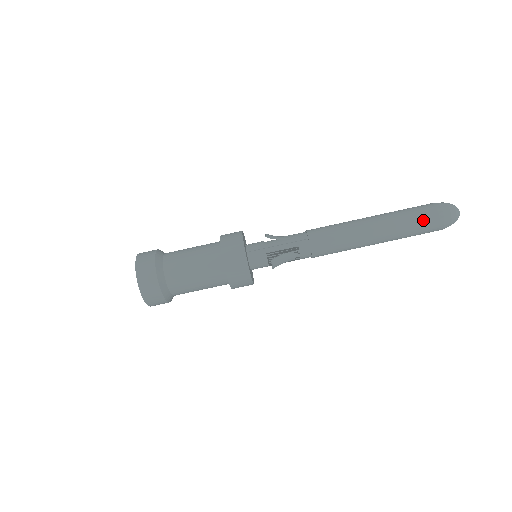
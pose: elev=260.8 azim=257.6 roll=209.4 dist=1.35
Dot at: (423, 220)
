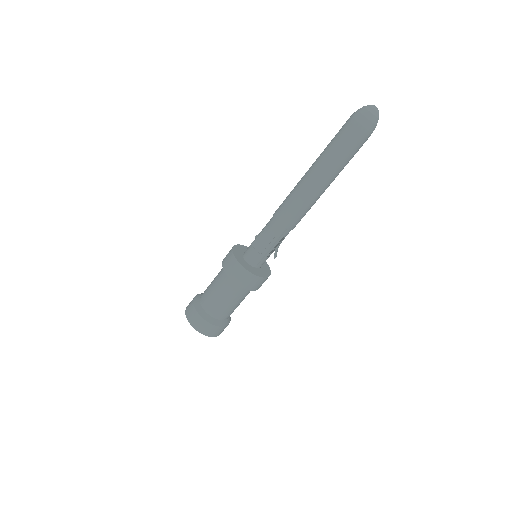
Dot at: (357, 149)
